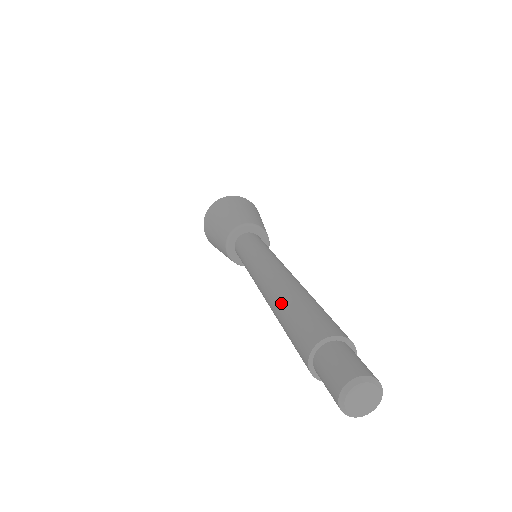
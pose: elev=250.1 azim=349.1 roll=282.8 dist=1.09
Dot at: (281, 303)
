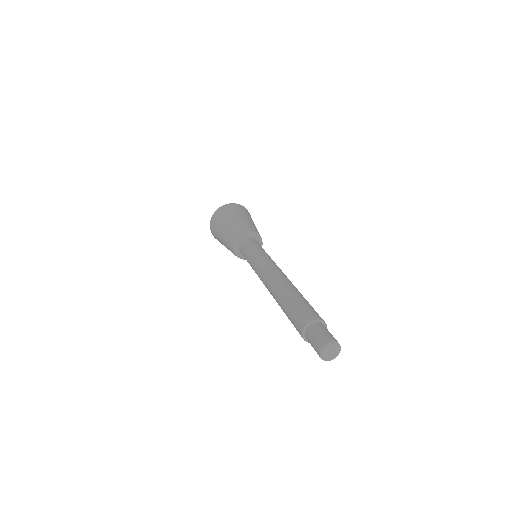
Dot at: (287, 293)
